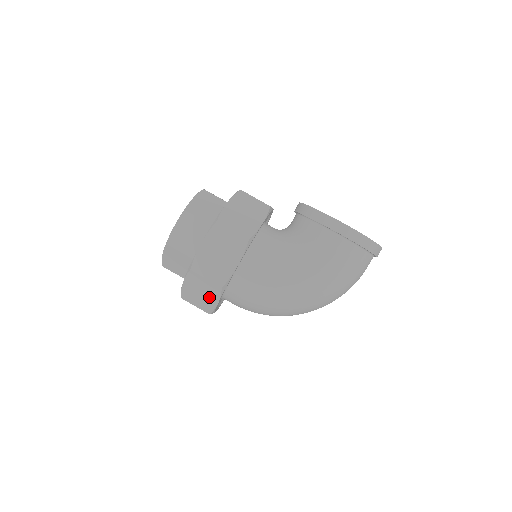
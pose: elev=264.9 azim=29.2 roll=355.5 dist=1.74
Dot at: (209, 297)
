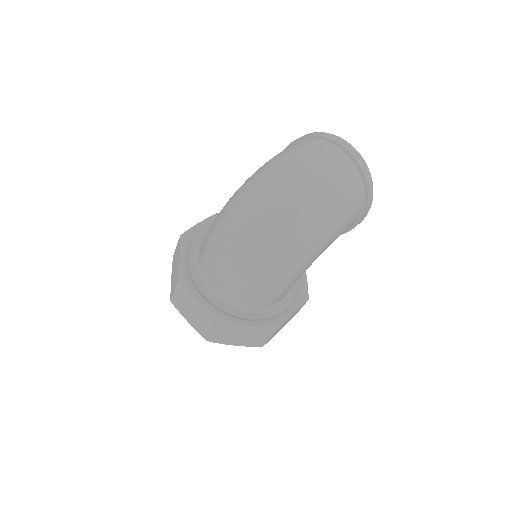
Dot at: occluded
